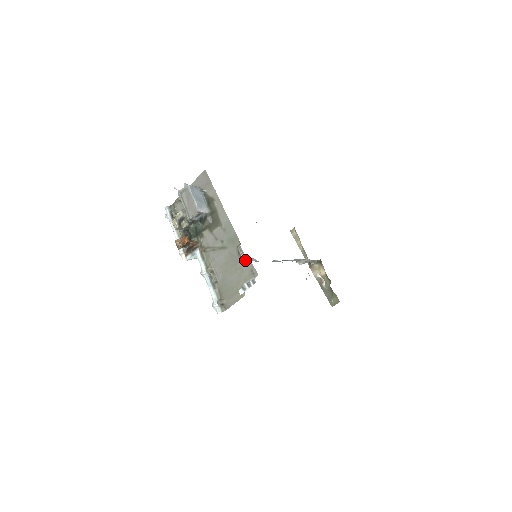
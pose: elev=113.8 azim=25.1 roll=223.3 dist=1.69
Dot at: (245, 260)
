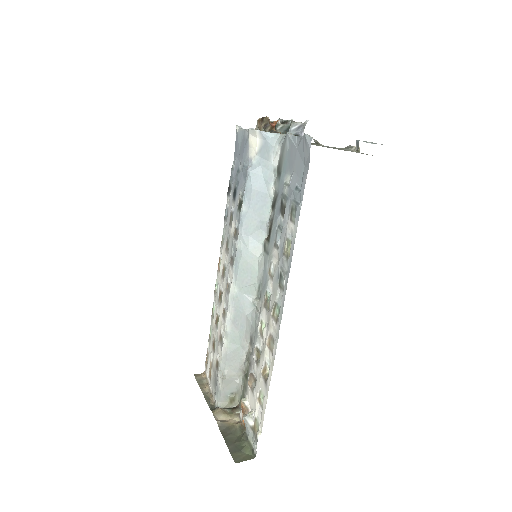
Dot at: occluded
